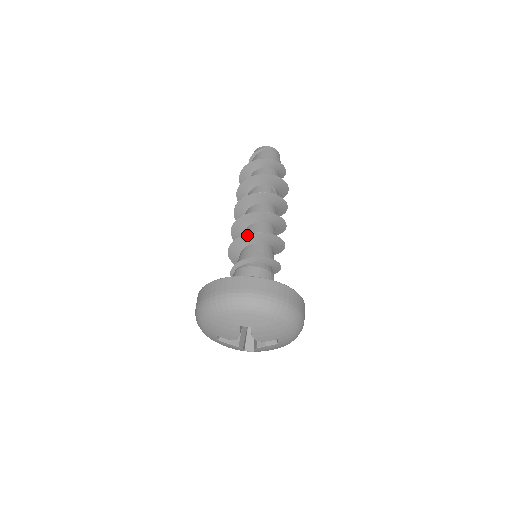
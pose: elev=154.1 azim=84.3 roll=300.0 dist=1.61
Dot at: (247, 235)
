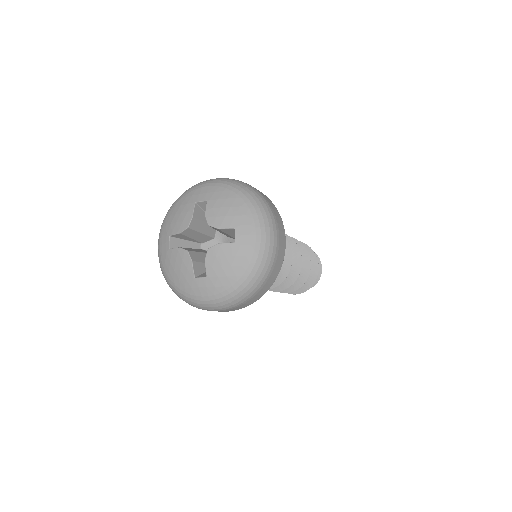
Dot at: occluded
